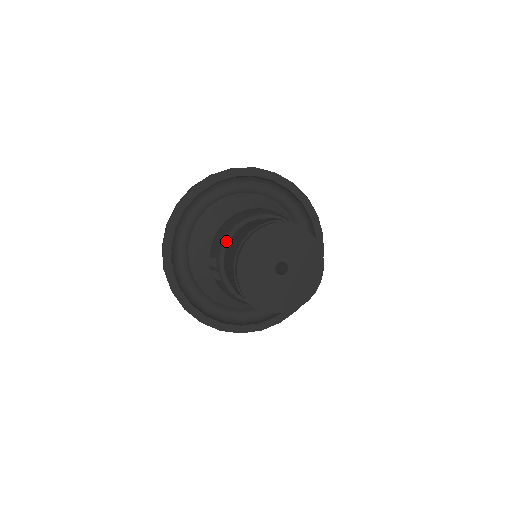
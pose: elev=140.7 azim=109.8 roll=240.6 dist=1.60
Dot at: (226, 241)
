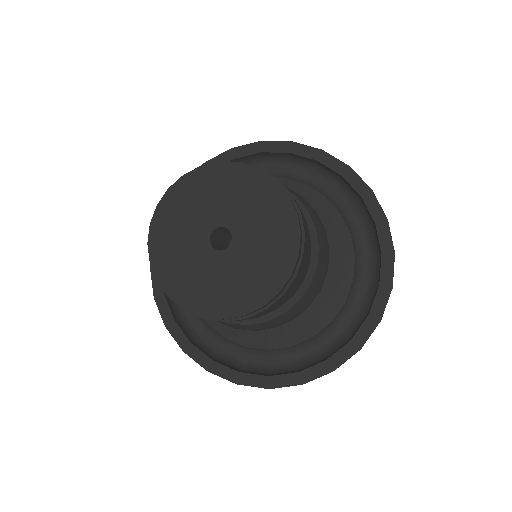
Dot at: occluded
